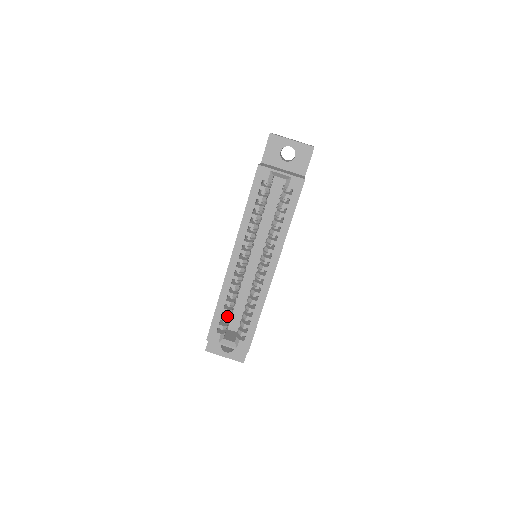
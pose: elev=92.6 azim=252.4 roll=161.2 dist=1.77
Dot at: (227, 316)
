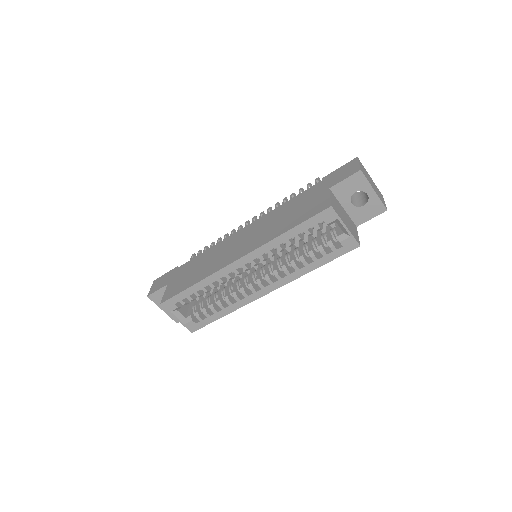
Dot at: (194, 296)
